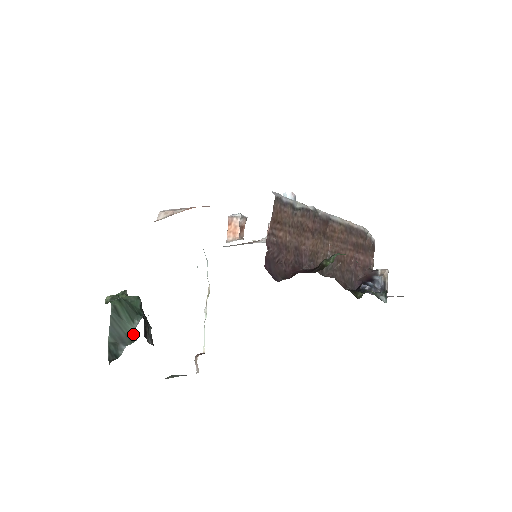
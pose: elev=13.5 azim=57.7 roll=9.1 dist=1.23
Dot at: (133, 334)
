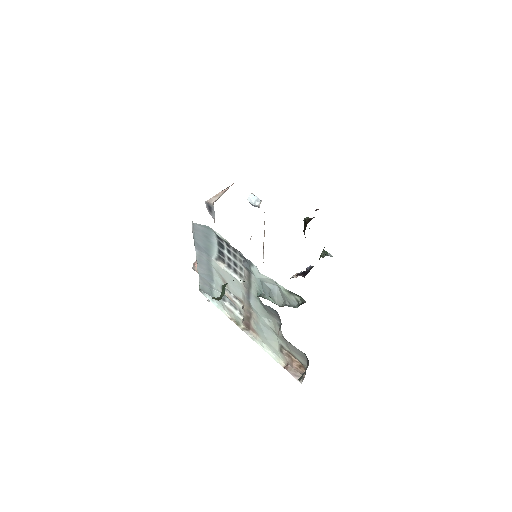
Dot at: occluded
